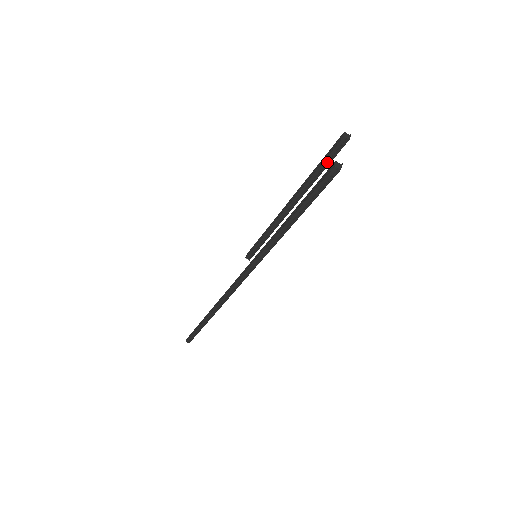
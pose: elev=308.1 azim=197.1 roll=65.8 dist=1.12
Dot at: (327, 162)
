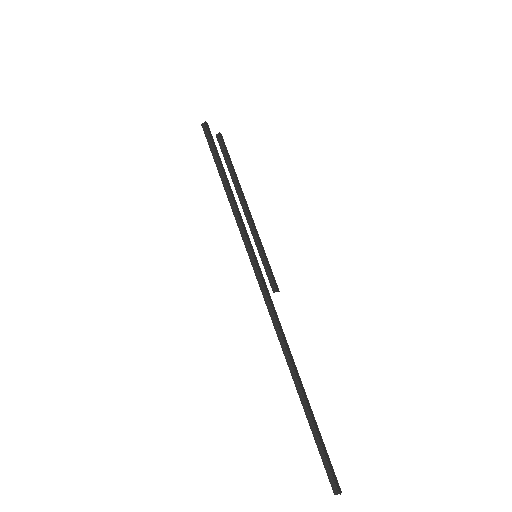
Dot at: (226, 155)
